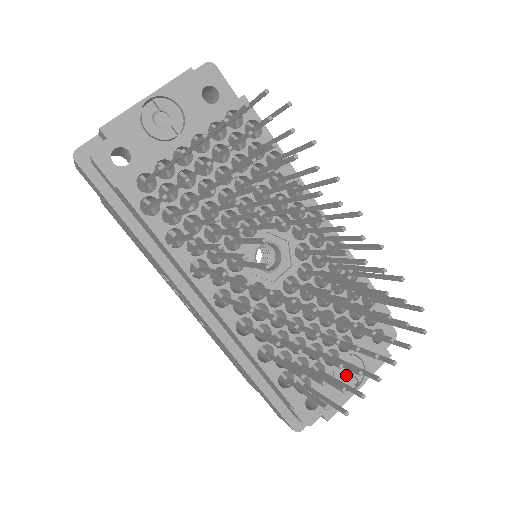
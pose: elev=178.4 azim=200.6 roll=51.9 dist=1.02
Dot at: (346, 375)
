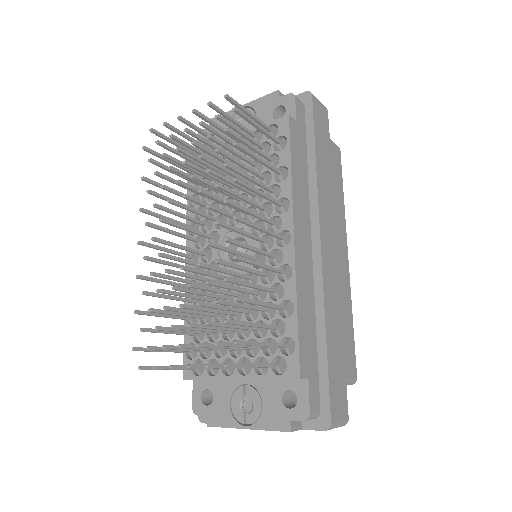
Dot at: (246, 407)
